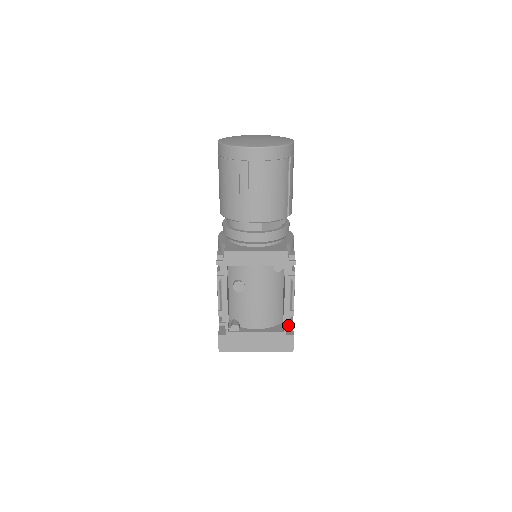
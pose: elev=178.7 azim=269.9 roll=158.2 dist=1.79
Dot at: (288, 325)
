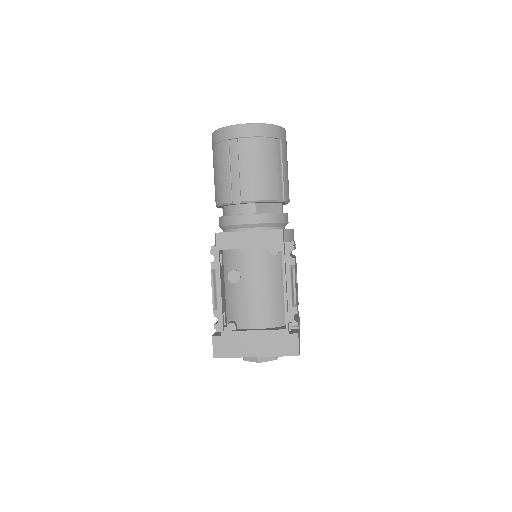
Dot at: (292, 326)
